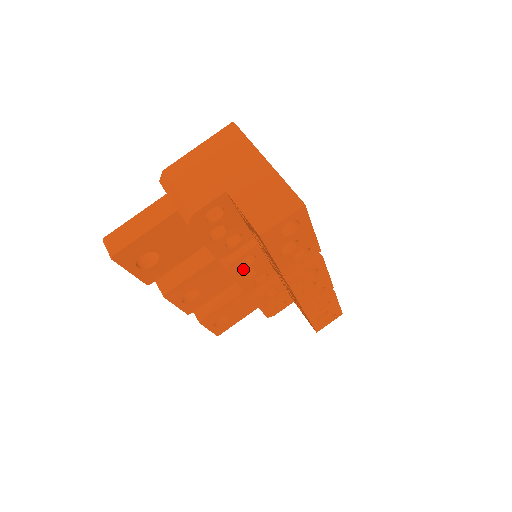
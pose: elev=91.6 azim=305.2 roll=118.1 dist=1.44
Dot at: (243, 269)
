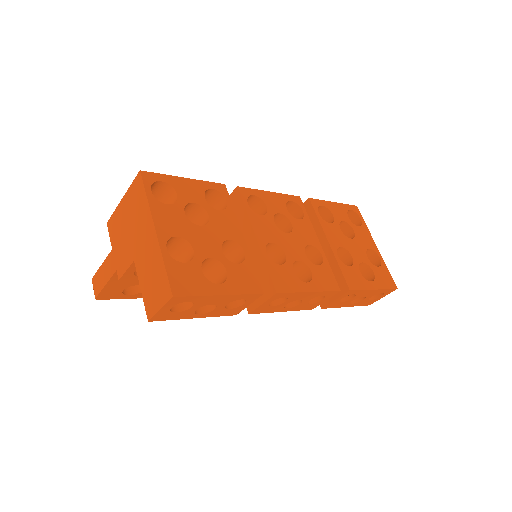
Dot at: occluded
